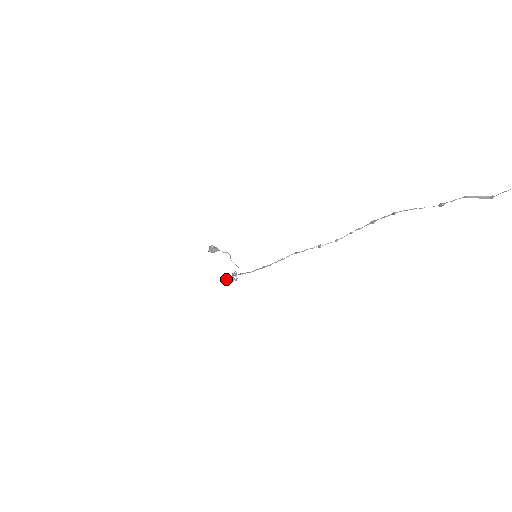
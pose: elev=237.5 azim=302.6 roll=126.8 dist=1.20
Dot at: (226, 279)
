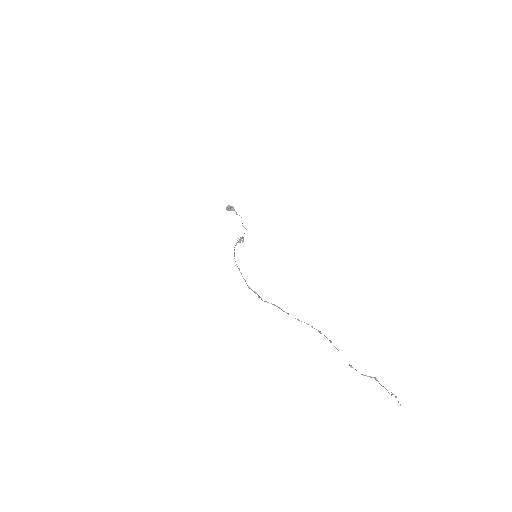
Dot at: (234, 247)
